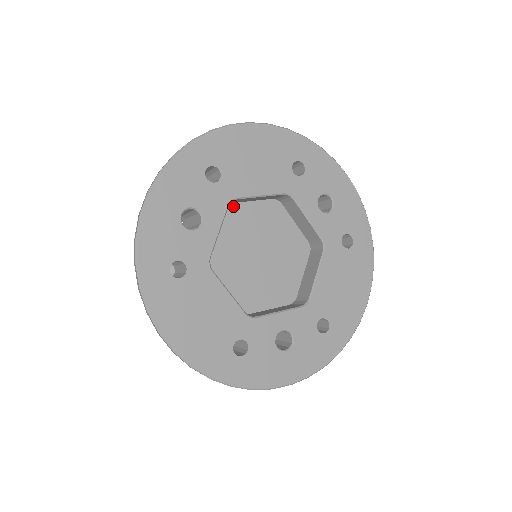
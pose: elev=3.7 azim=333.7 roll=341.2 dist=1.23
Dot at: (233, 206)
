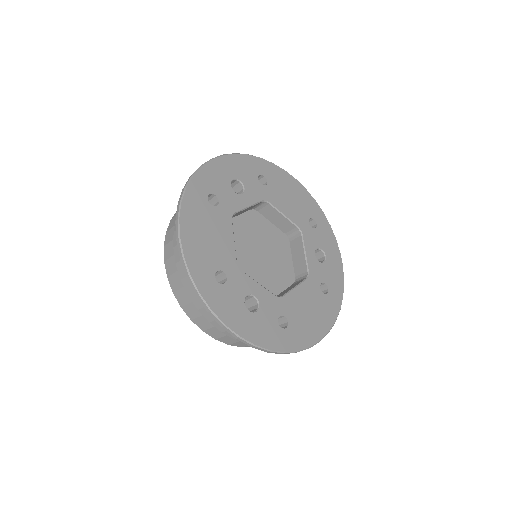
Dot at: (260, 215)
